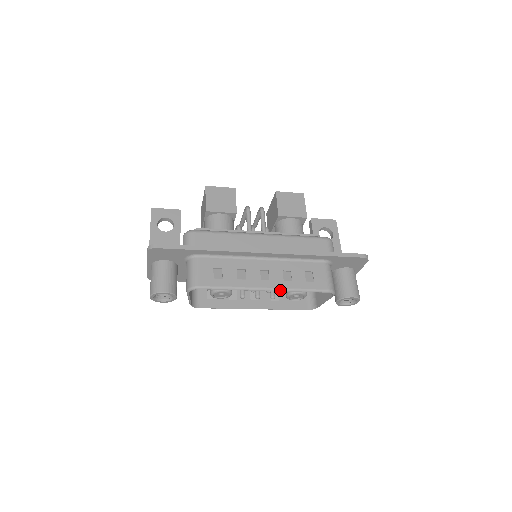
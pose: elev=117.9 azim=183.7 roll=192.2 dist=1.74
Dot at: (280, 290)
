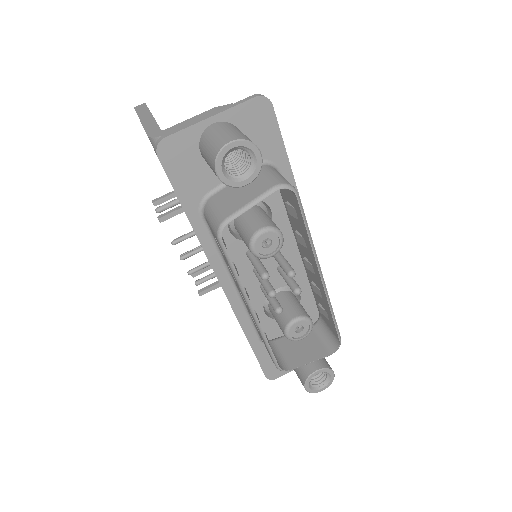
Dot at: occluded
